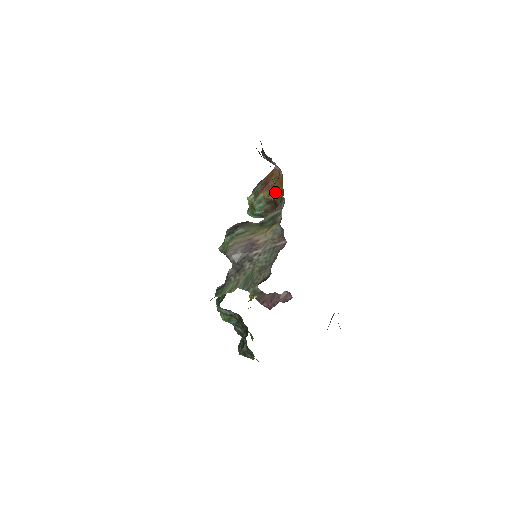
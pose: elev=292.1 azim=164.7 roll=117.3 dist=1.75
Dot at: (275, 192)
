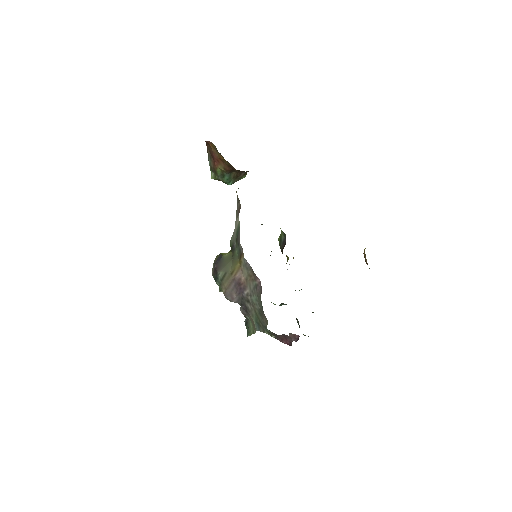
Dot at: (226, 163)
